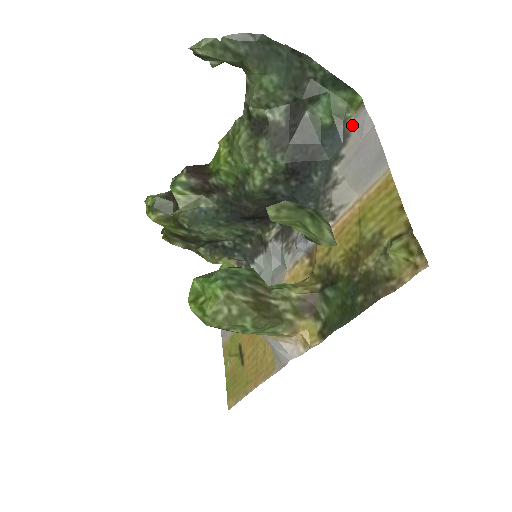
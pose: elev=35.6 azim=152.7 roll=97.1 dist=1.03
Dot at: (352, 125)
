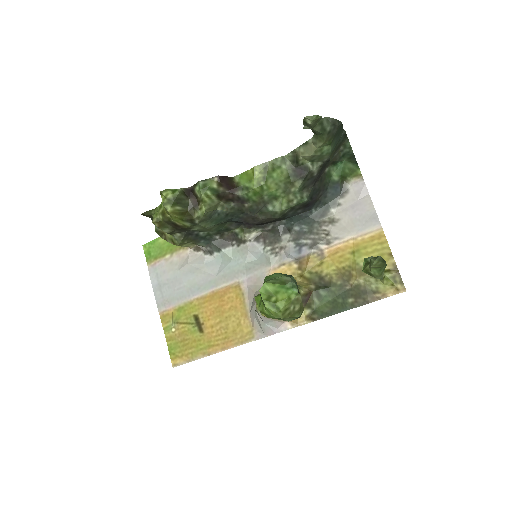
Dot at: (350, 186)
